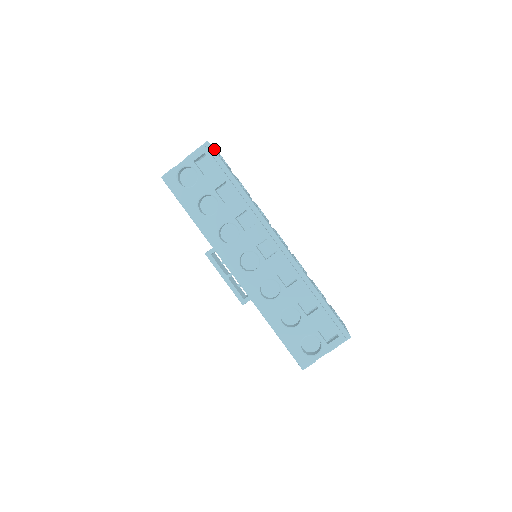
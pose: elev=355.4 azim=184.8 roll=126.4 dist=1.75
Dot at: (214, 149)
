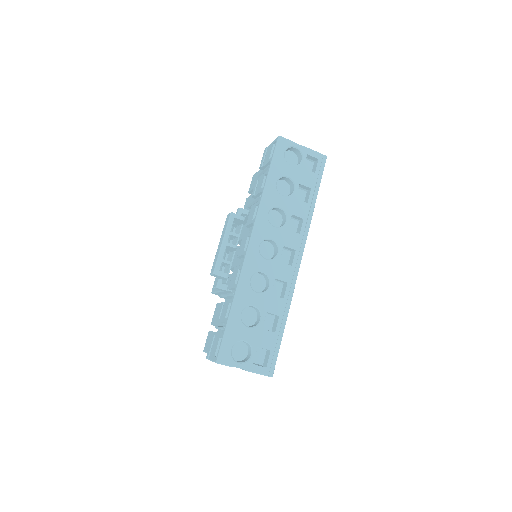
Dot at: occluded
